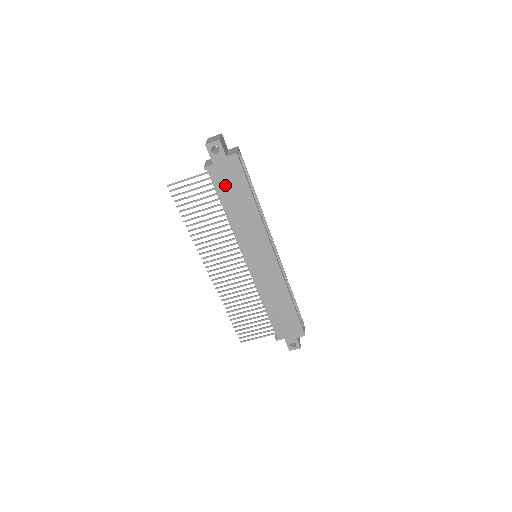
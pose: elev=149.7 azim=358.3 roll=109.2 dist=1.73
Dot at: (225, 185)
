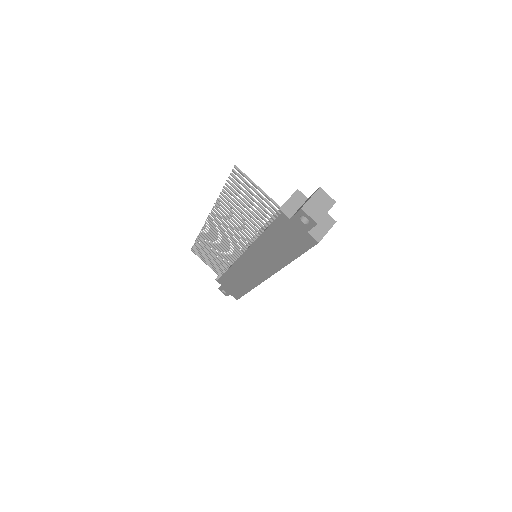
Dot at: (282, 232)
